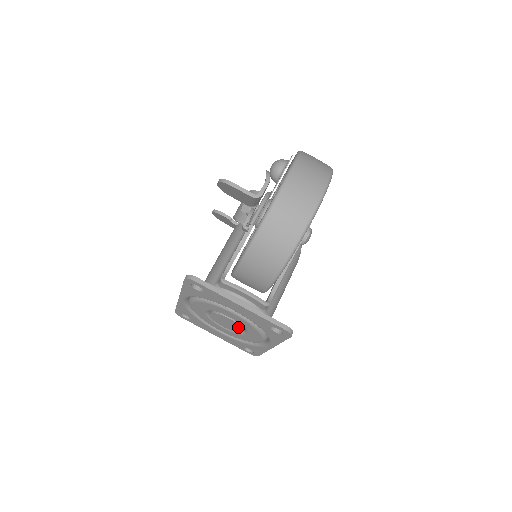
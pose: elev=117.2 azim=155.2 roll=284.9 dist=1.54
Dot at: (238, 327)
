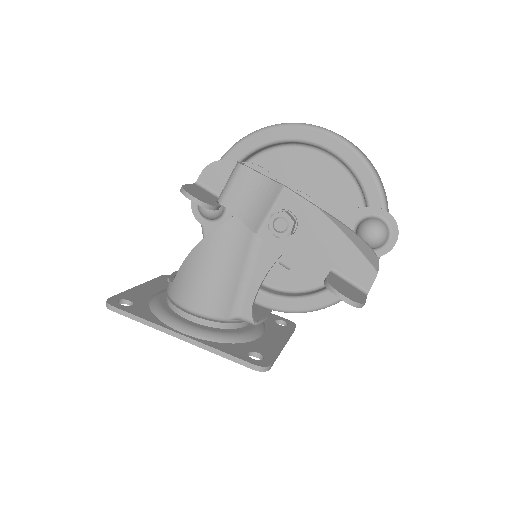
Dot at: occluded
